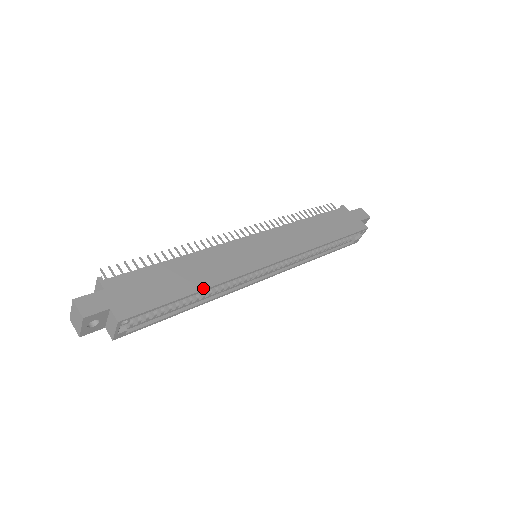
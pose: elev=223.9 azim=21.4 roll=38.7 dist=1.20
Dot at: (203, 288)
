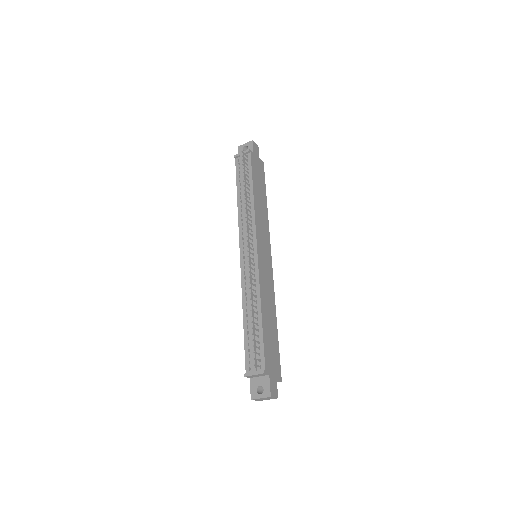
Dot at: (276, 318)
